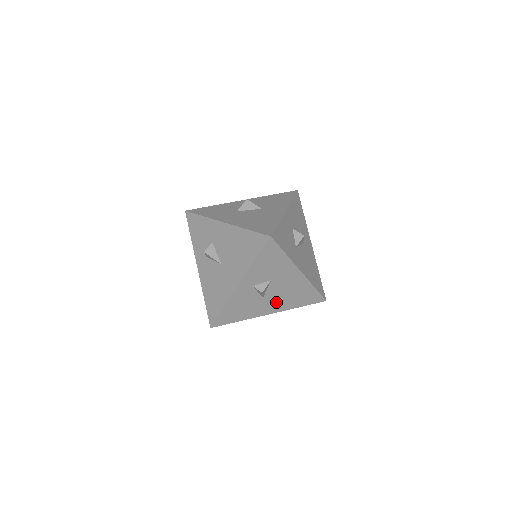
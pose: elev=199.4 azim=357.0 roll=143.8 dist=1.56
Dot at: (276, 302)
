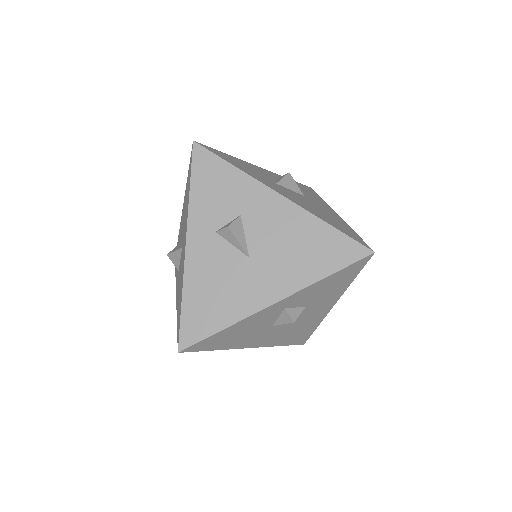
Dot at: (273, 334)
